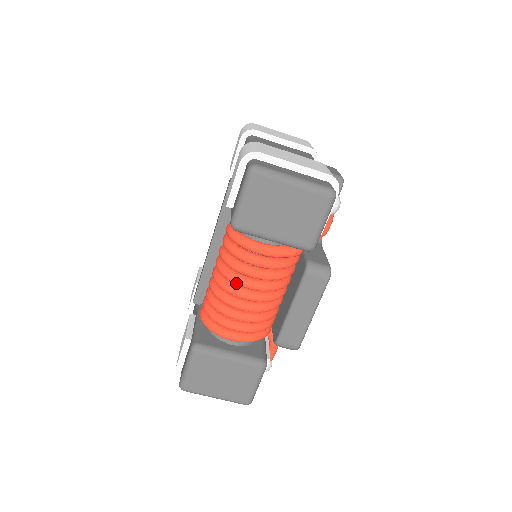
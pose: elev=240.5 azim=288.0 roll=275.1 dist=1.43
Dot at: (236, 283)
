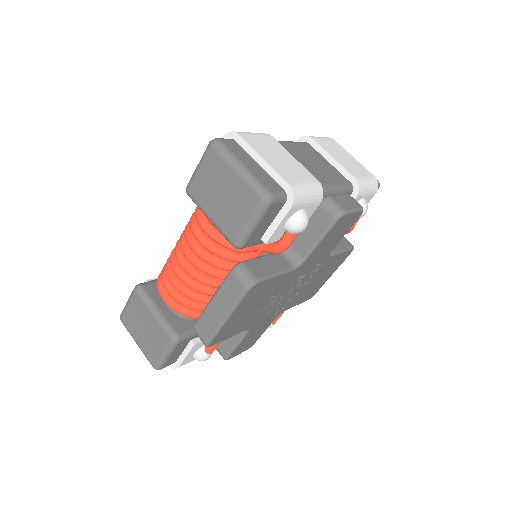
Dot at: (181, 247)
